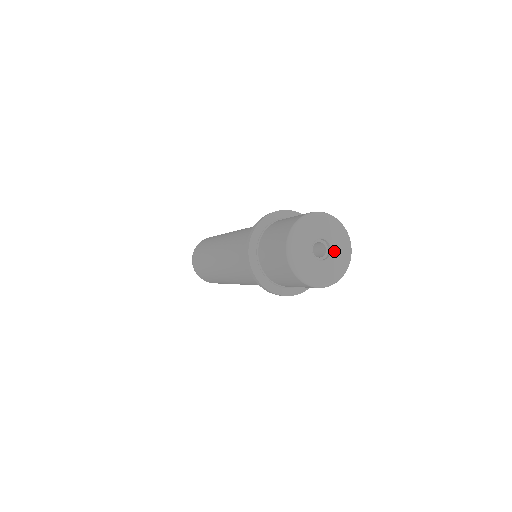
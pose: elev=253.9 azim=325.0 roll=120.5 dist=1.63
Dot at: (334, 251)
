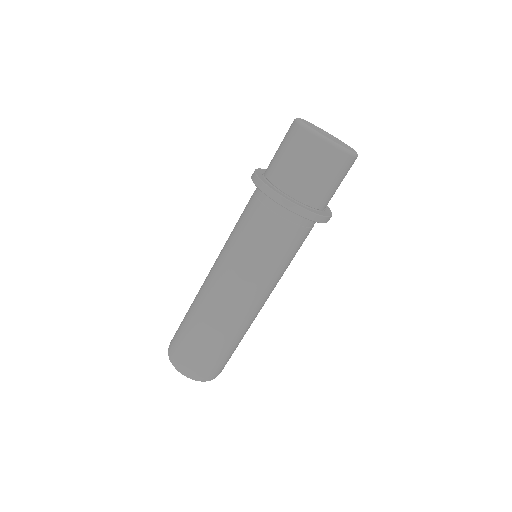
Dot at: (337, 140)
